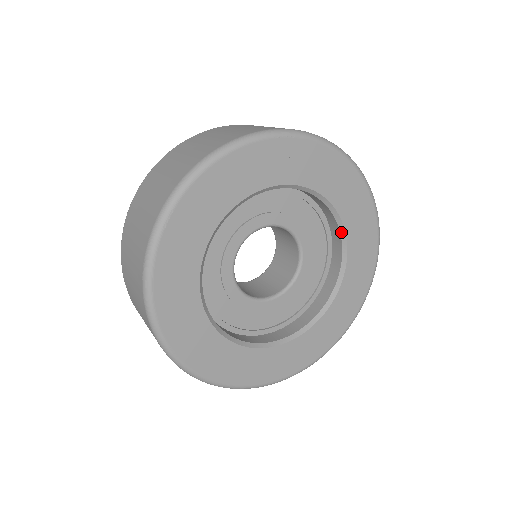
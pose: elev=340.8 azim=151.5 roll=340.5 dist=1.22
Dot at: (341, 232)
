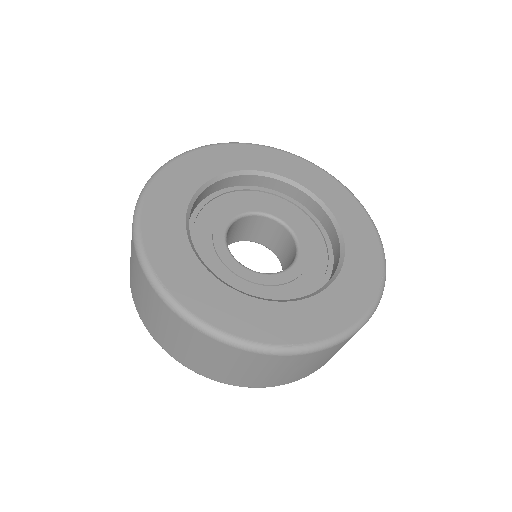
Dot at: (335, 273)
